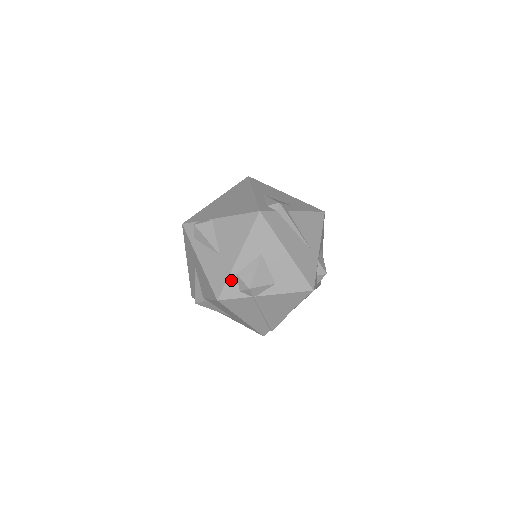
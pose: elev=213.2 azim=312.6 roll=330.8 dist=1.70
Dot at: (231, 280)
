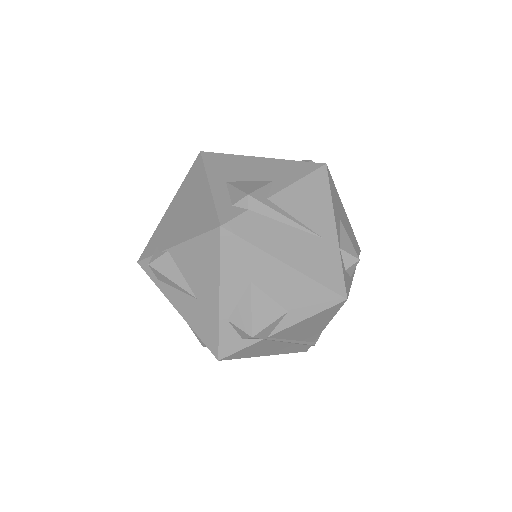
Dot at: (224, 330)
